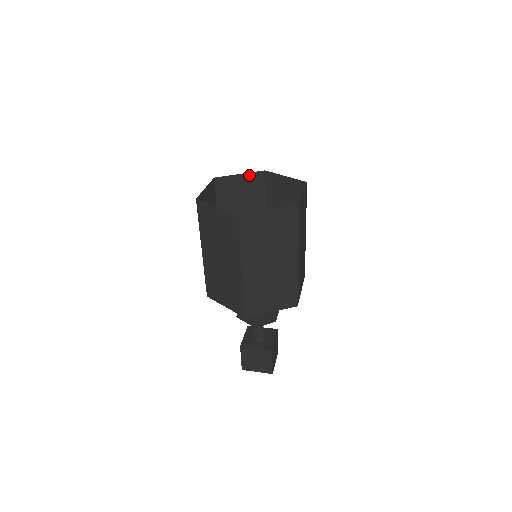
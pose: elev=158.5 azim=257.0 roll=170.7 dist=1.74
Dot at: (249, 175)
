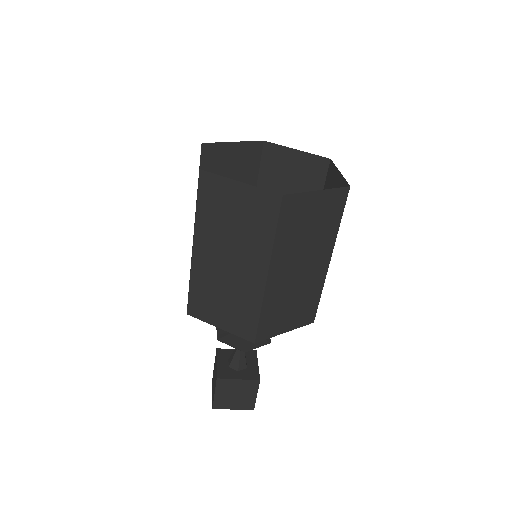
Dot at: (244, 145)
